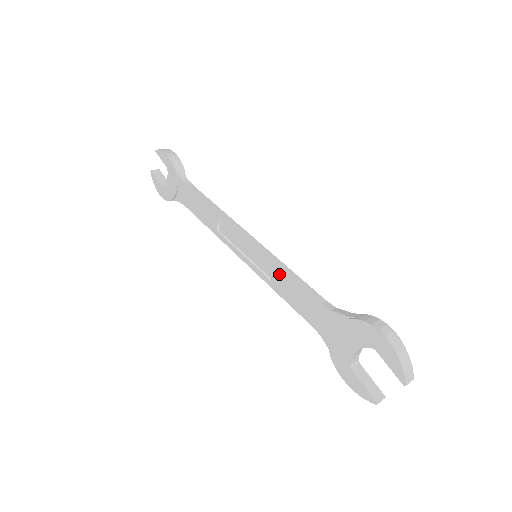
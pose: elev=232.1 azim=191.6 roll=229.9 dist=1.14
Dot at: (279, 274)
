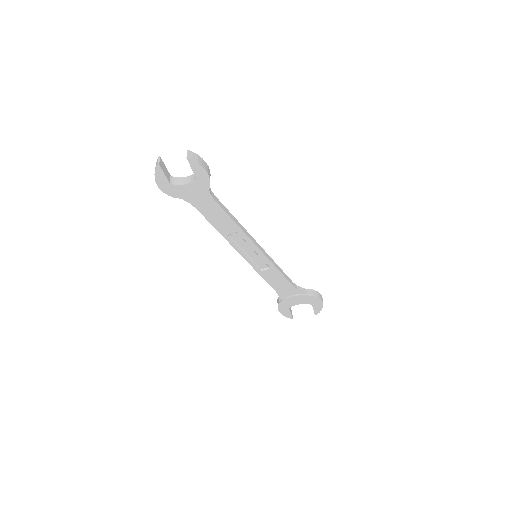
Dot at: (273, 270)
